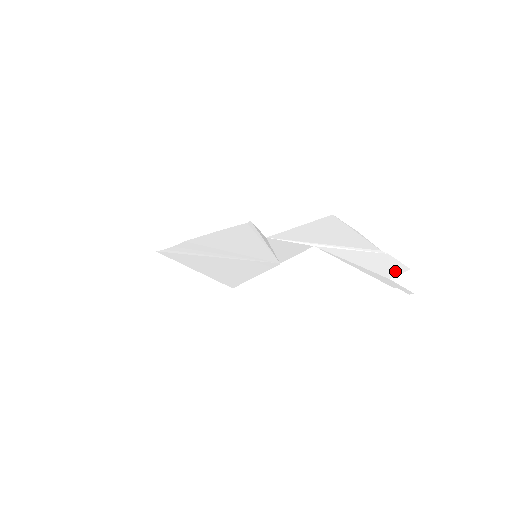
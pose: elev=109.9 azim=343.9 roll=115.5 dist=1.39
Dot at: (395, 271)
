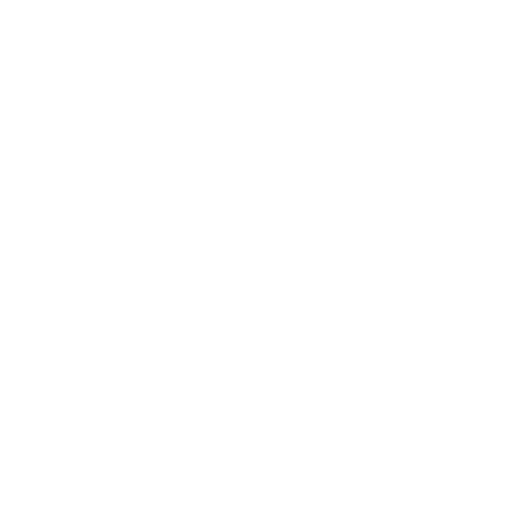
Dot at: (370, 221)
